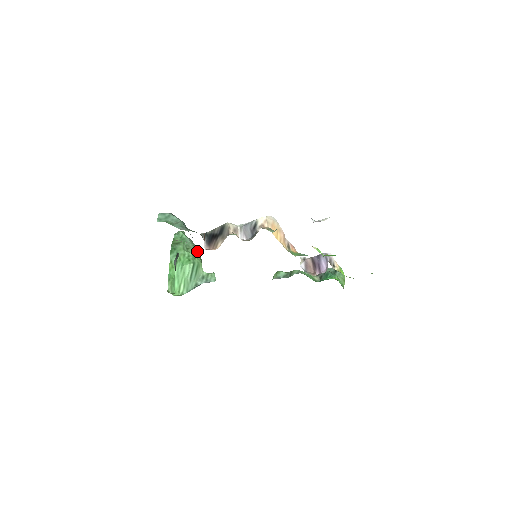
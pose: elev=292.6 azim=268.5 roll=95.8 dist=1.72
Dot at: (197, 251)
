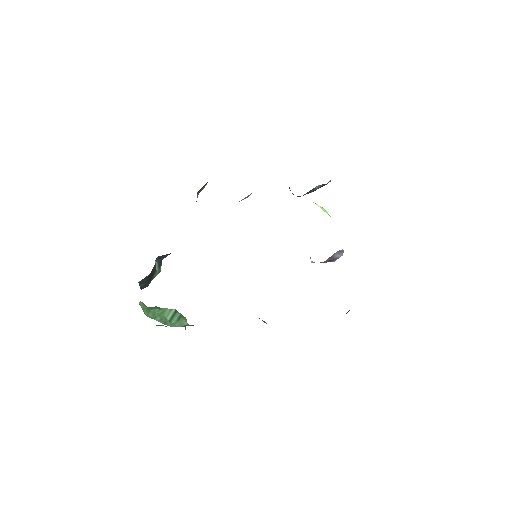
Dot at: occluded
